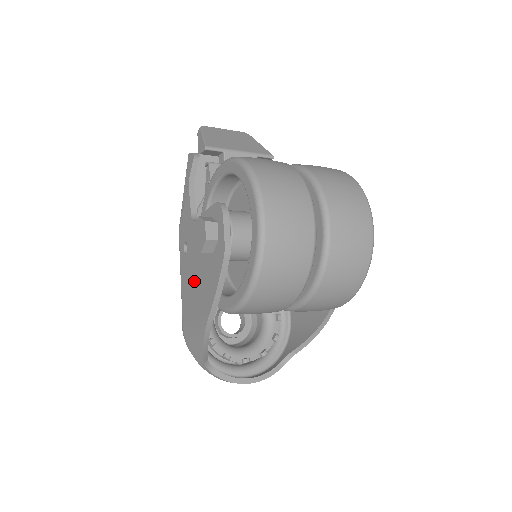
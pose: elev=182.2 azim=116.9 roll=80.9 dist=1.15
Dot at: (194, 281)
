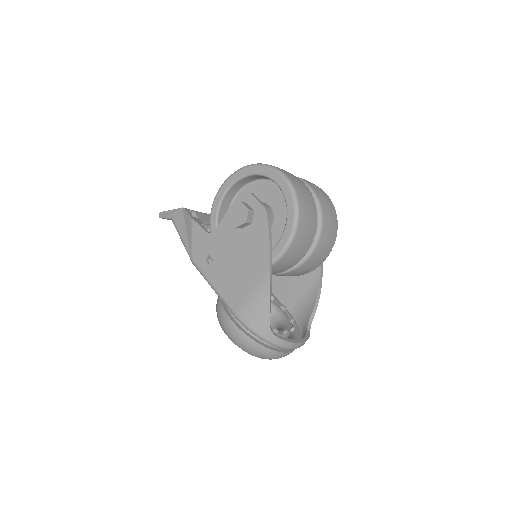
Dot at: (236, 265)
